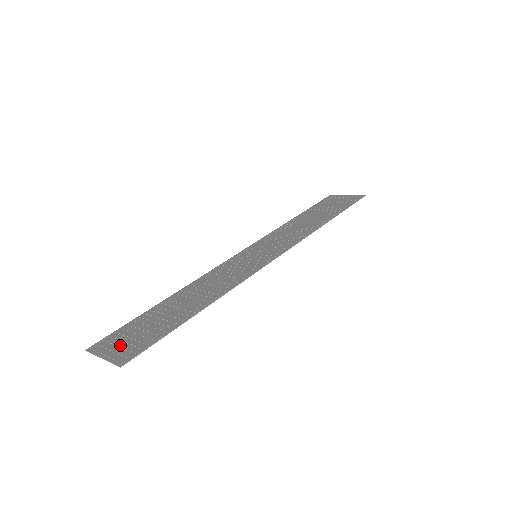
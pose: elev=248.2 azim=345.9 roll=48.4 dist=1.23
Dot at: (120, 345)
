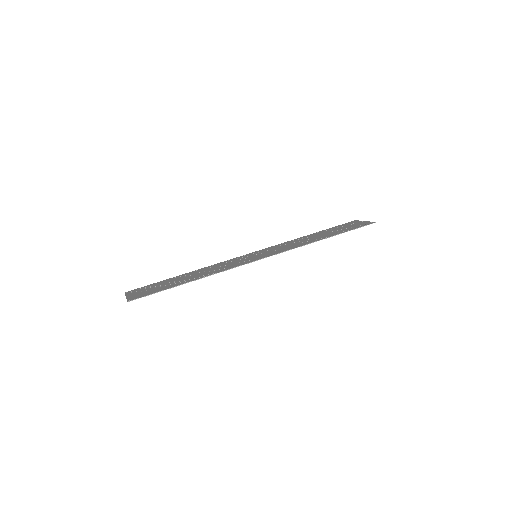
Dot at: (139, 292)
